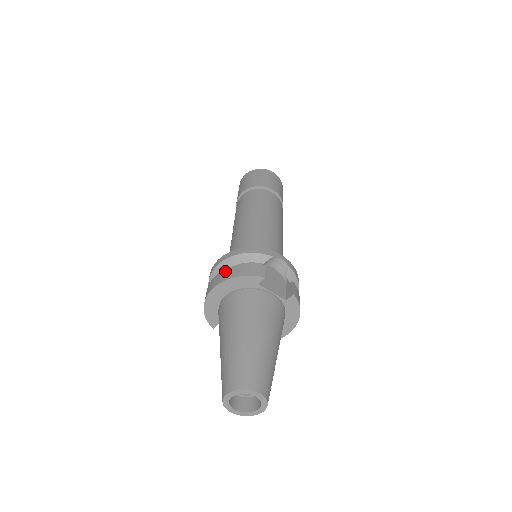
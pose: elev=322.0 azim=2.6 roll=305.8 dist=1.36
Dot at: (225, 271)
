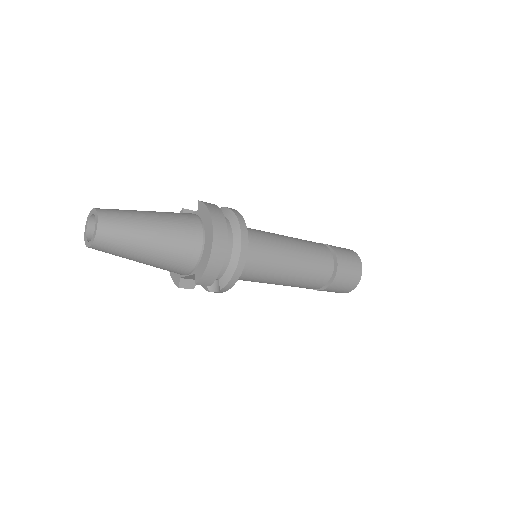
Dot at: occluded
